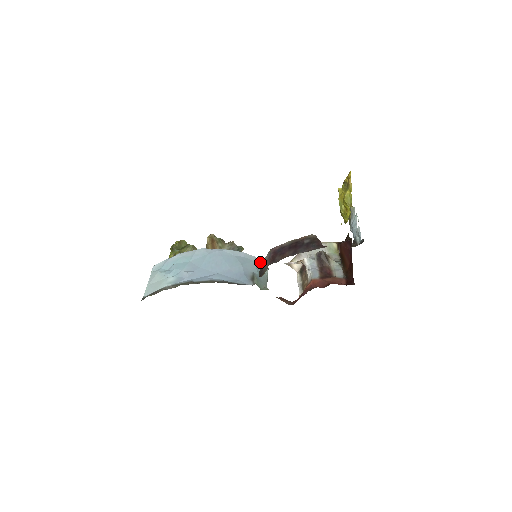
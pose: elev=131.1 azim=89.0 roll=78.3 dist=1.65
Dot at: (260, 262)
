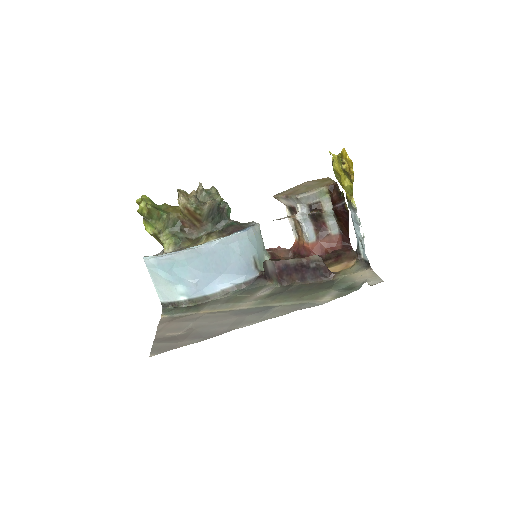
Dot at: (252, 231)
